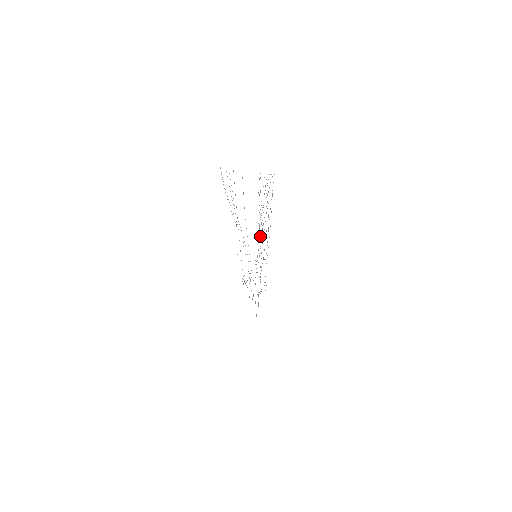
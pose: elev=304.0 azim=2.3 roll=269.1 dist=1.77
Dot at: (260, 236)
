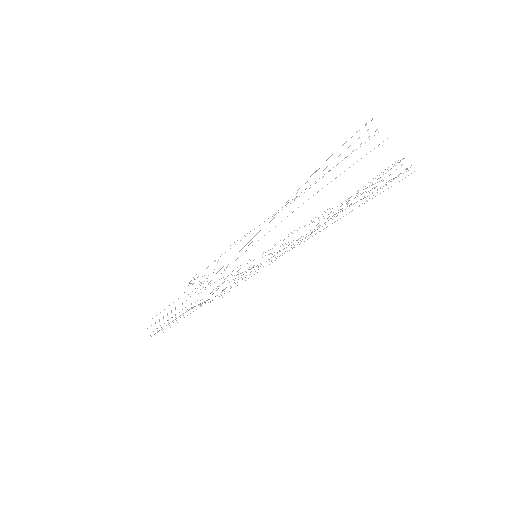
Dot at: occluded
